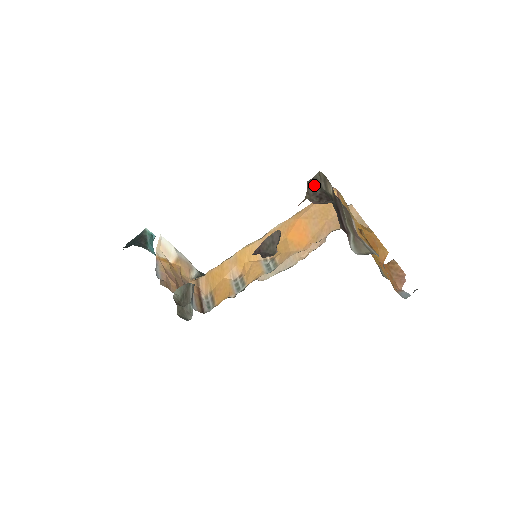
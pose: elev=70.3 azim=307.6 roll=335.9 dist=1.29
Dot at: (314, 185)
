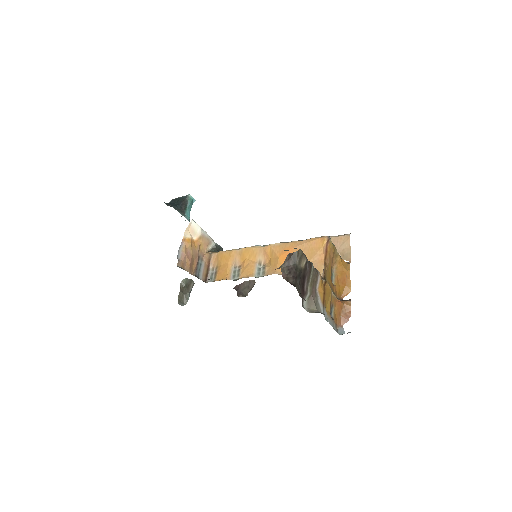
Dot at: (291, 258)
